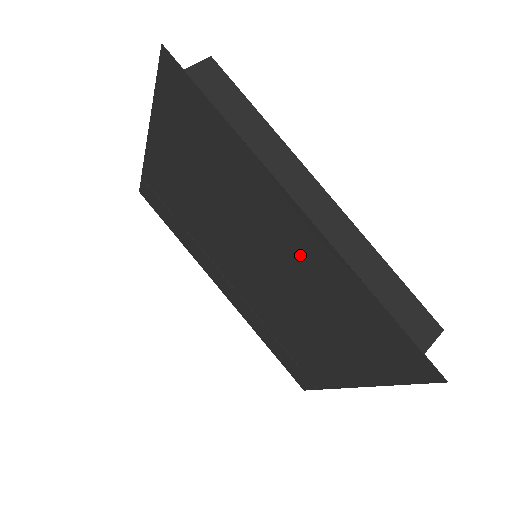
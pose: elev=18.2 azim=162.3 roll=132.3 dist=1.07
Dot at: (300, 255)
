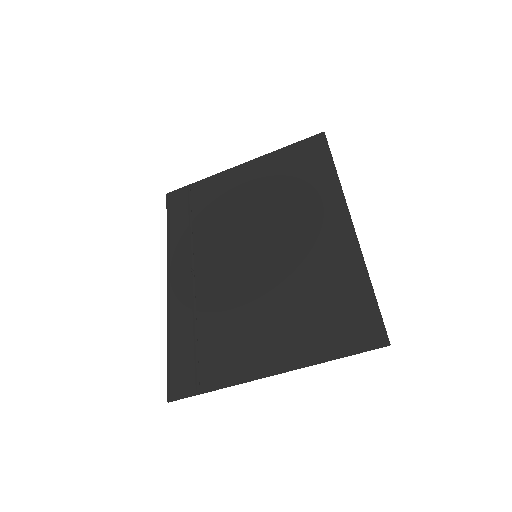
Dot at: (320, 248)
